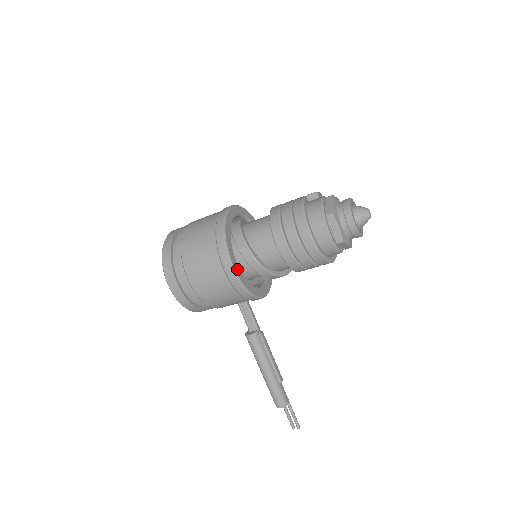
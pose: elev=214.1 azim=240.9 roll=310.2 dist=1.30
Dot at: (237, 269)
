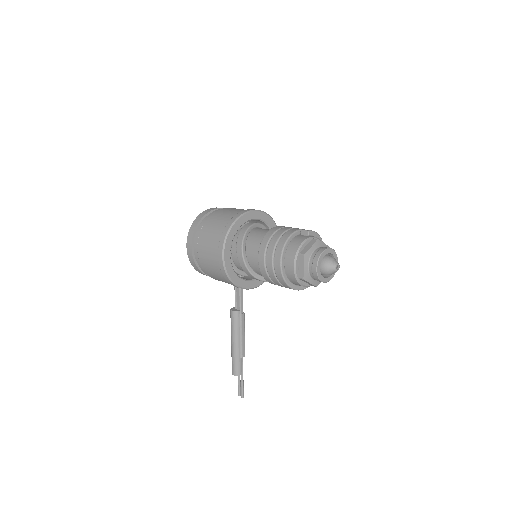
Dot at: (227, 259)
